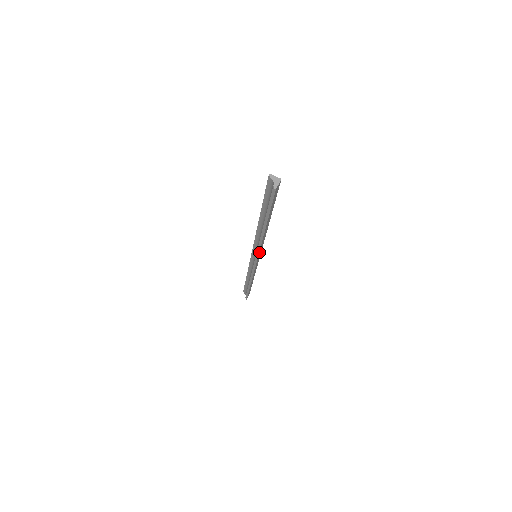
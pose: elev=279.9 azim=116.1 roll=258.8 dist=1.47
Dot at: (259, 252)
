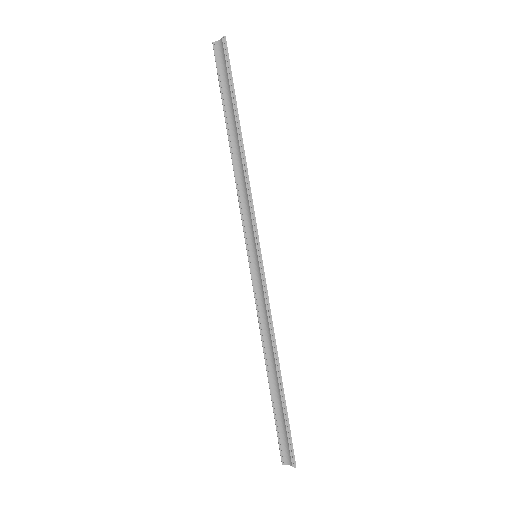
Dot at: (255, 220)
